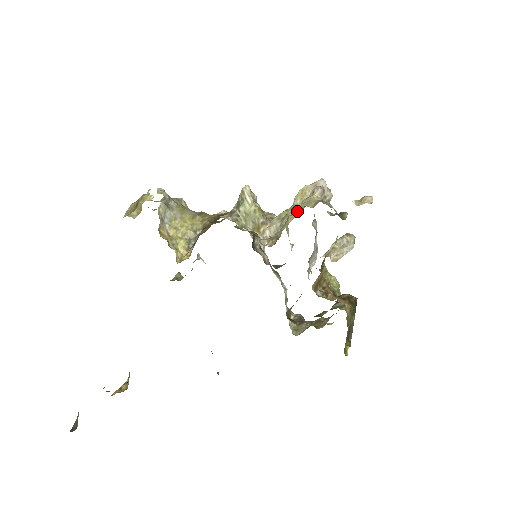
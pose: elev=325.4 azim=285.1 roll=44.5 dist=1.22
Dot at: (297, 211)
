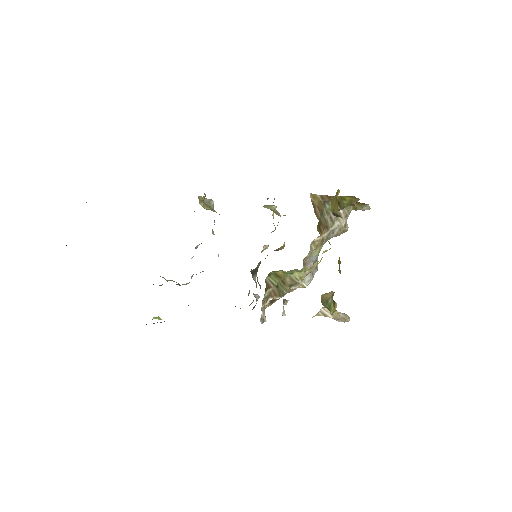
Dot at: occluded
